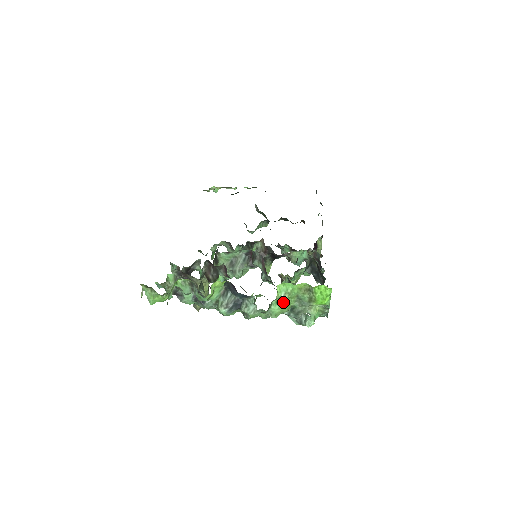
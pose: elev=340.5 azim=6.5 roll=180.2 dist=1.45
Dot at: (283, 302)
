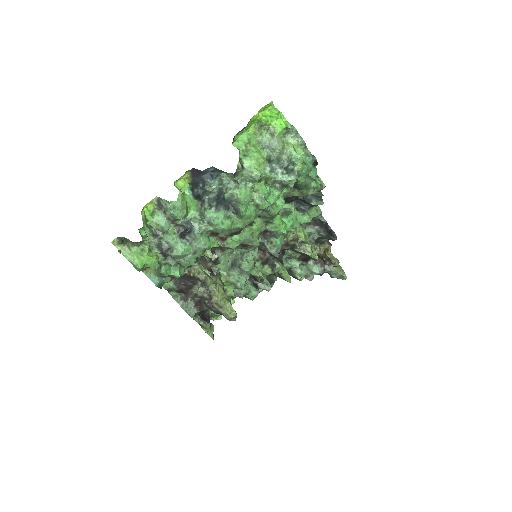
Dot at: (250, 152)
